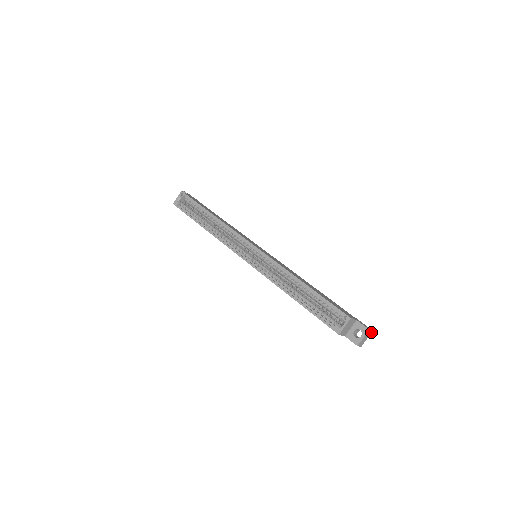
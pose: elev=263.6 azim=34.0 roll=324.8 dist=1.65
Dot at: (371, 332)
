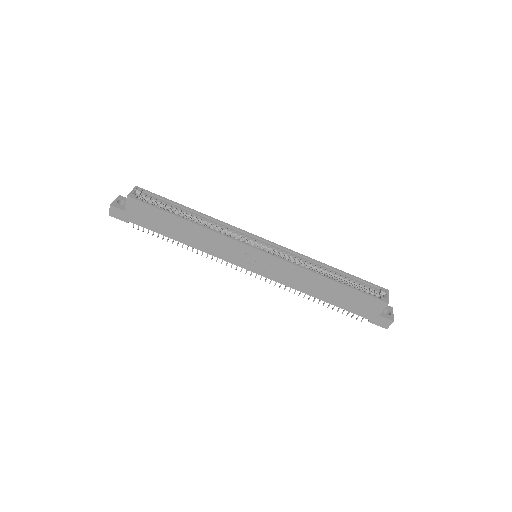
Dot at: occluded
